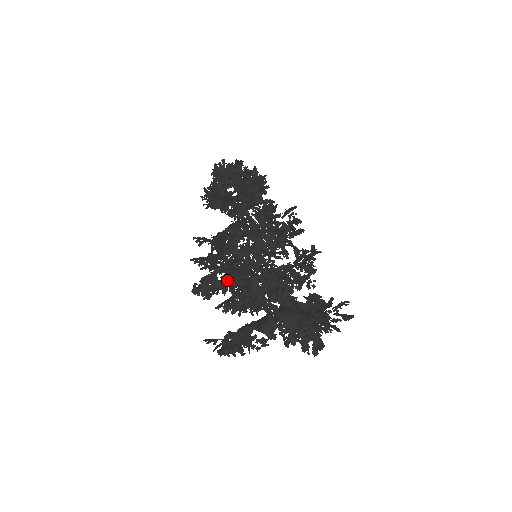
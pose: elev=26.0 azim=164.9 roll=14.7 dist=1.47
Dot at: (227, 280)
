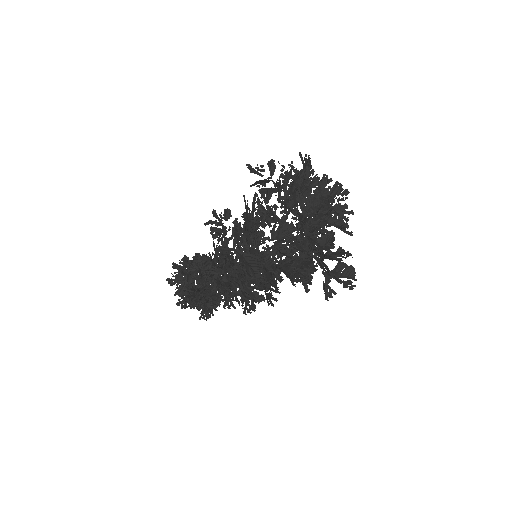
Dot at: (252, 249)
